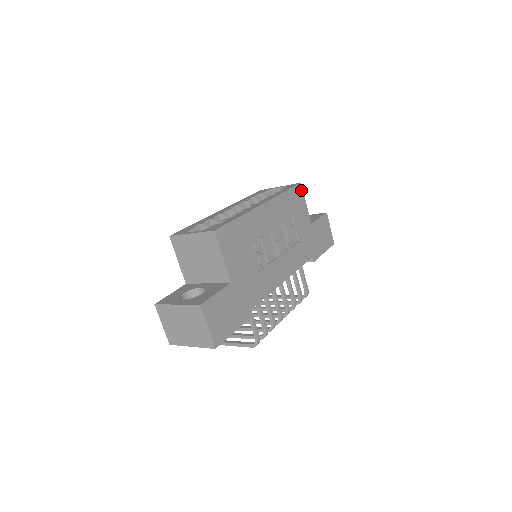
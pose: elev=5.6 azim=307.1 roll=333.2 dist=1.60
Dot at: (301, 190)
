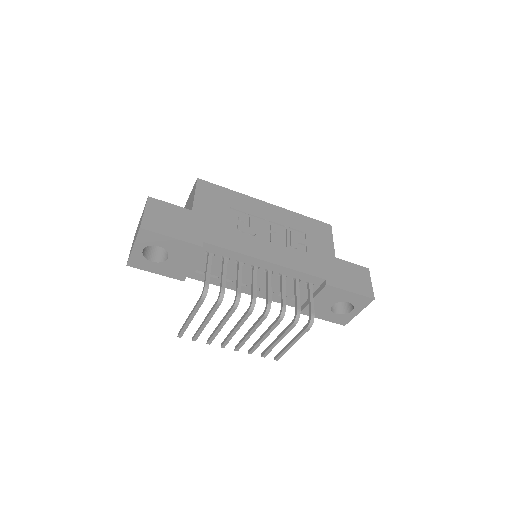
Dot at: (329, 229)
